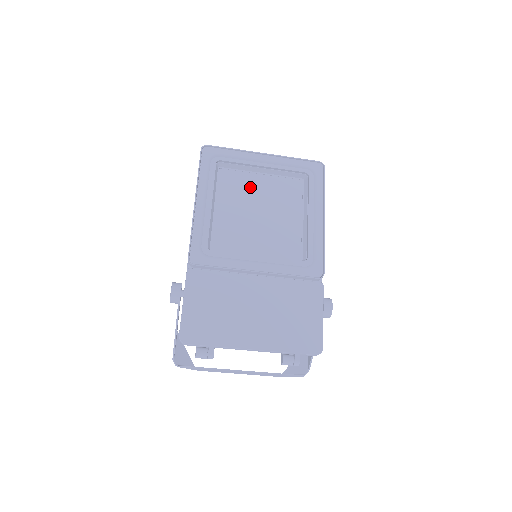
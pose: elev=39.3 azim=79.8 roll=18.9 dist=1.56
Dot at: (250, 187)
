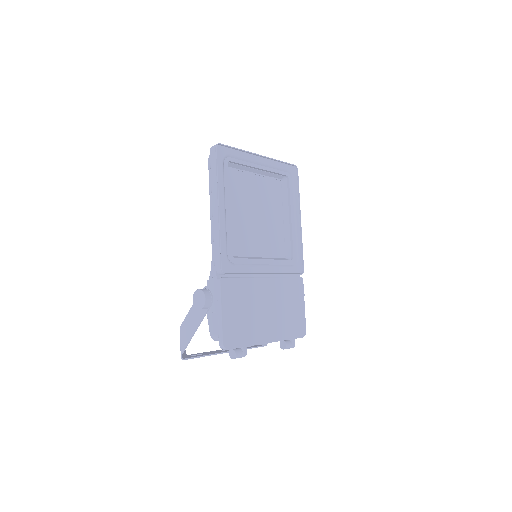
Dot at: (248, 188)
